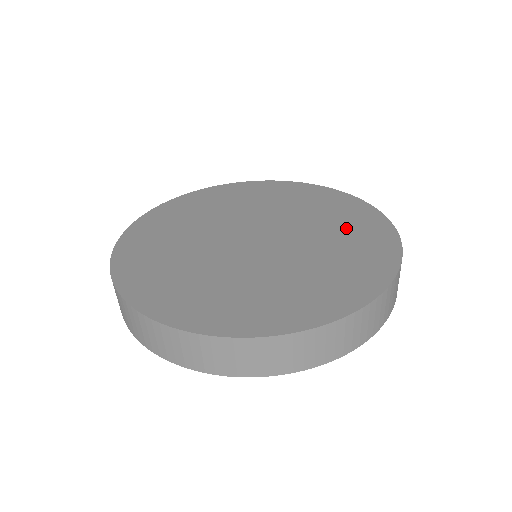
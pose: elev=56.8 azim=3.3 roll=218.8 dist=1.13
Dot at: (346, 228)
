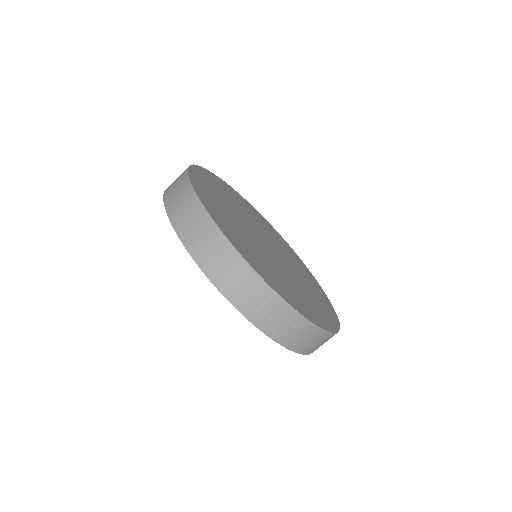
Dot at: (306, 276)
